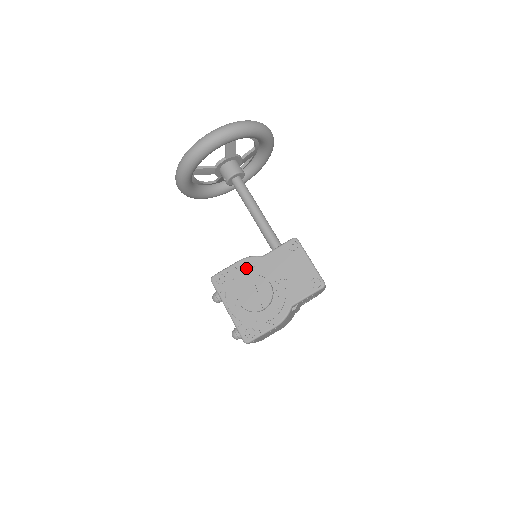
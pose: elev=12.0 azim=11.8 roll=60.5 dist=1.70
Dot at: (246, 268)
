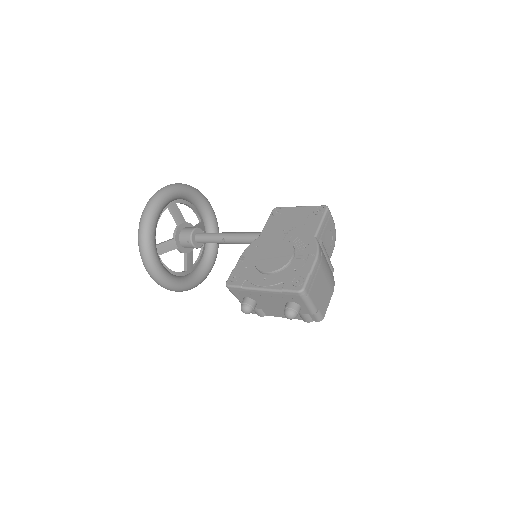
Dot at: (251, 252)
